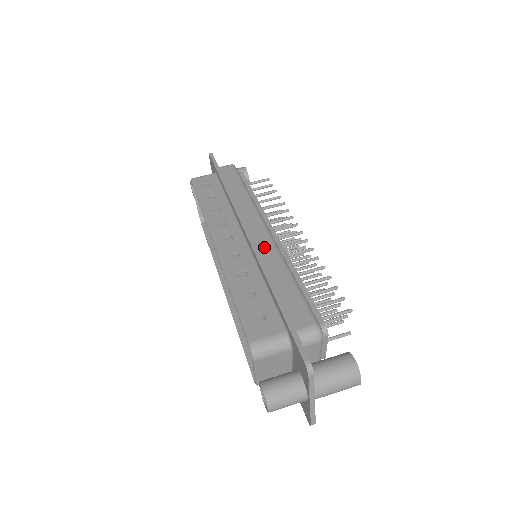
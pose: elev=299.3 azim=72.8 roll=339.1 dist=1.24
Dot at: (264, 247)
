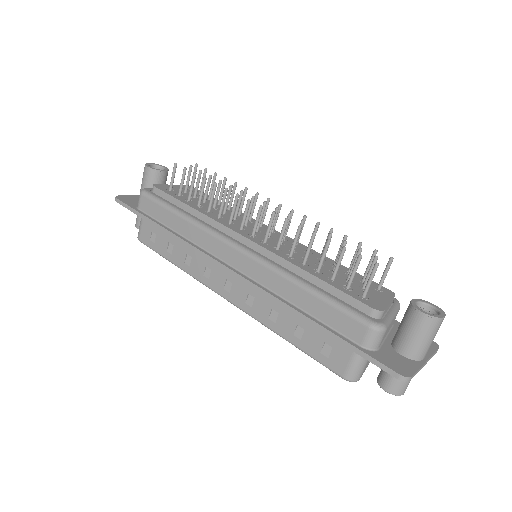
Dot at: (259, 275)
